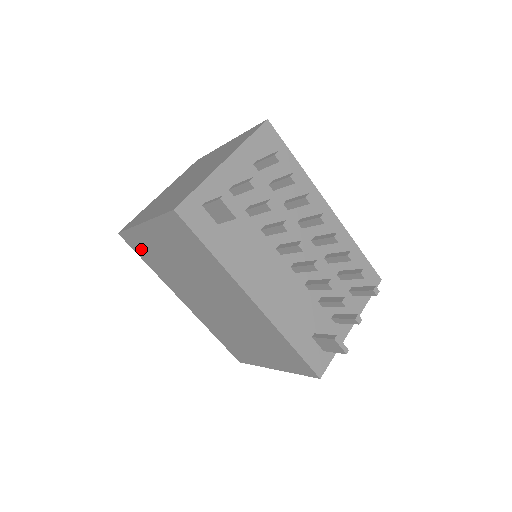
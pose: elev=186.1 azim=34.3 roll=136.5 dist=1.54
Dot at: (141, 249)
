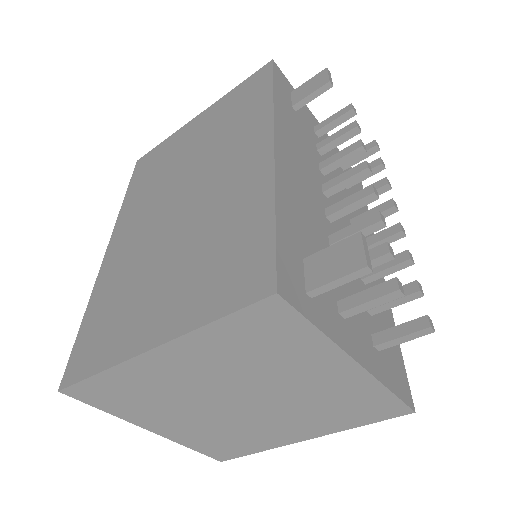
Dot at: (148, 167)
